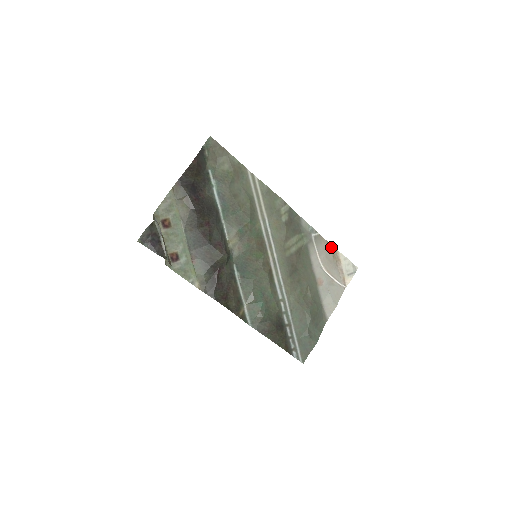
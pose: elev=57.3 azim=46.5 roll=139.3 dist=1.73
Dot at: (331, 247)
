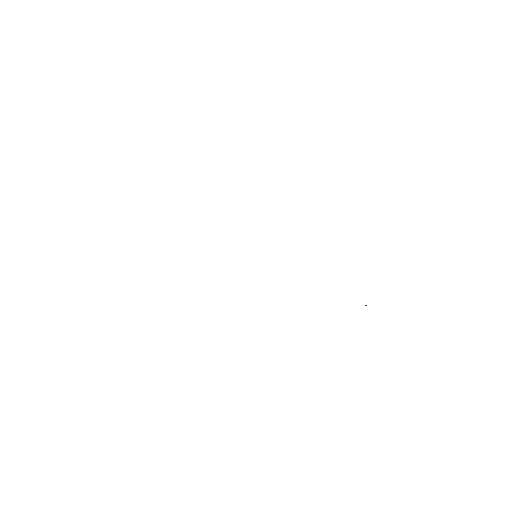
Dot at: occluded
